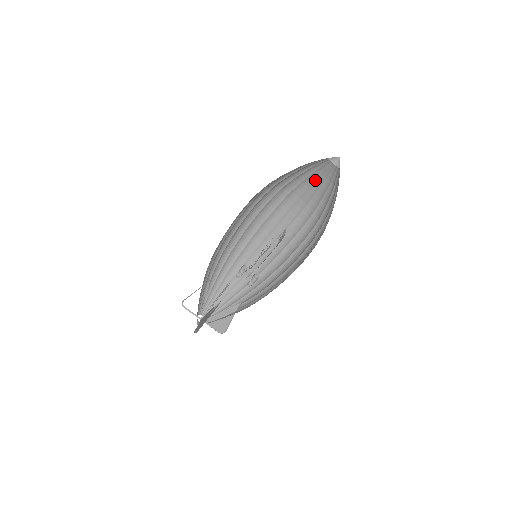
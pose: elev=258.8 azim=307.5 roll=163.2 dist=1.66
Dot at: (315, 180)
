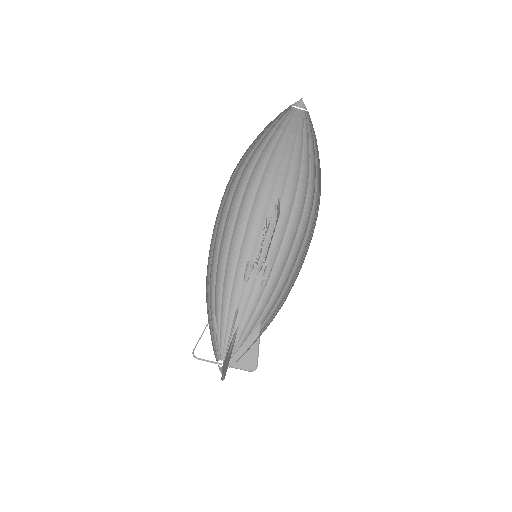
Dot at: (285, 145)
